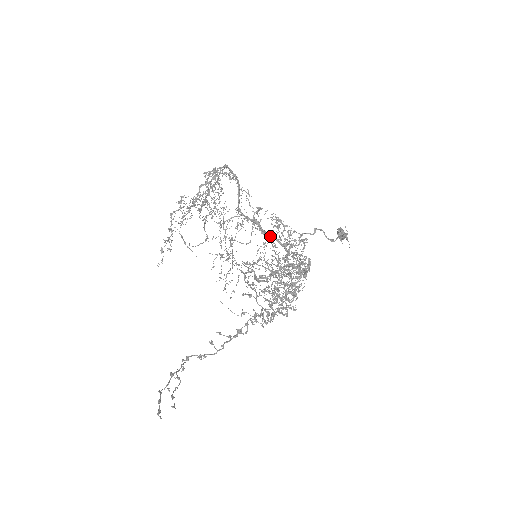
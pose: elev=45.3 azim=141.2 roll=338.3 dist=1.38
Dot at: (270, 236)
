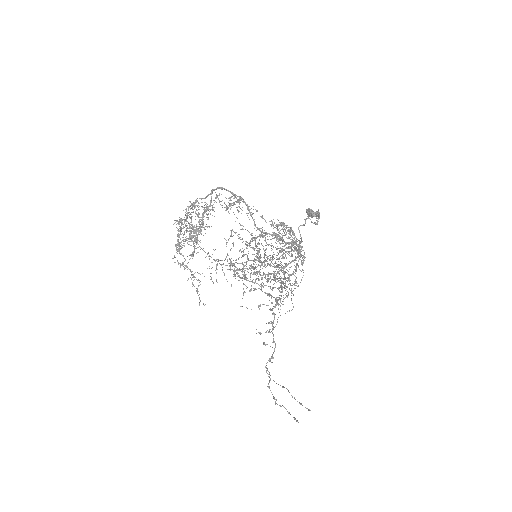
Dot at: (290, 242)
